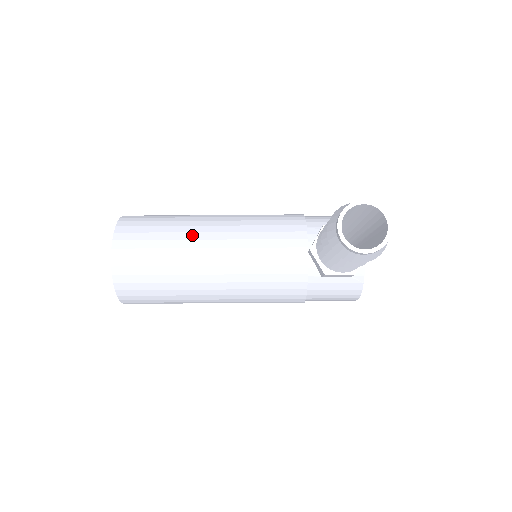
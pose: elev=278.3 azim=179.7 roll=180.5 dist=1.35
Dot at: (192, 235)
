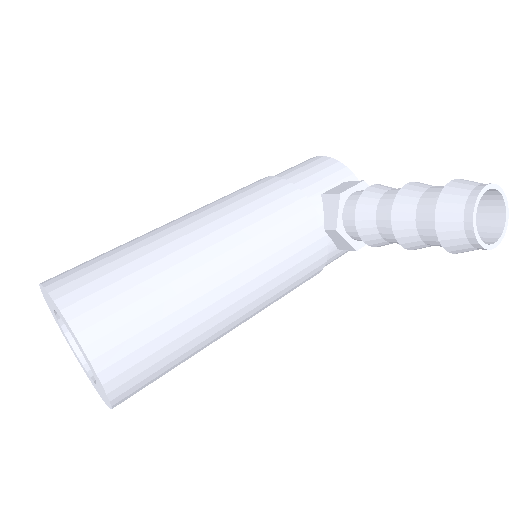
Dot at: (192, 277)
